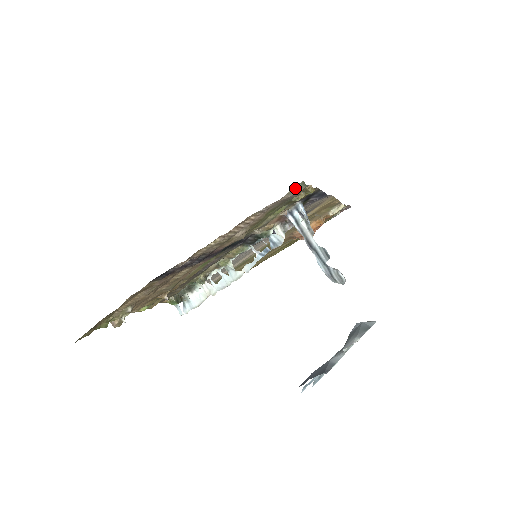
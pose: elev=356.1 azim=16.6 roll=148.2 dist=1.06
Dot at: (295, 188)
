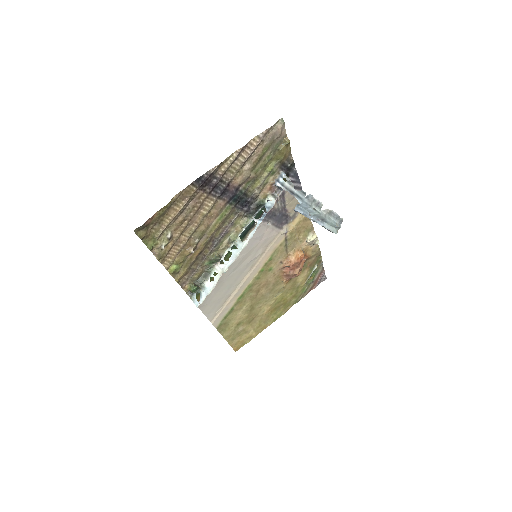
Dot at: (278, 125)
